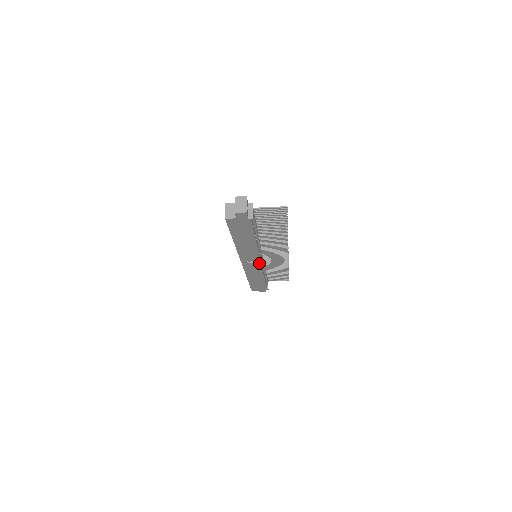
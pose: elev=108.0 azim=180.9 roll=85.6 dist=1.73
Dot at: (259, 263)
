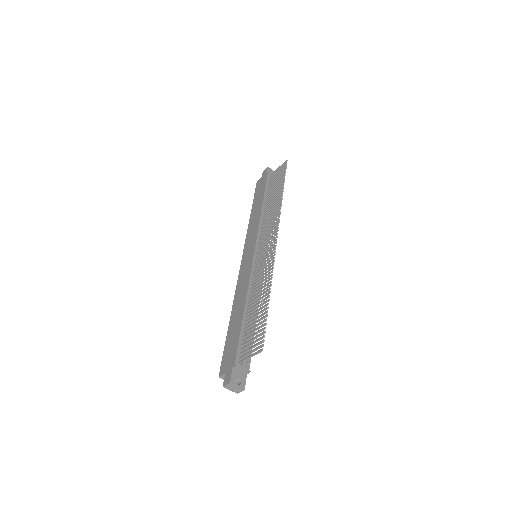
Dot at: occluded
